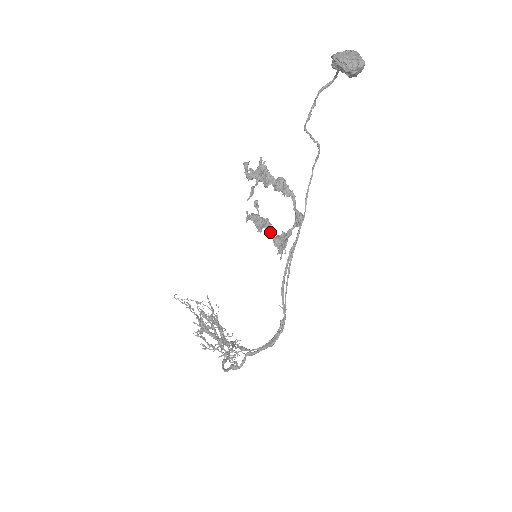
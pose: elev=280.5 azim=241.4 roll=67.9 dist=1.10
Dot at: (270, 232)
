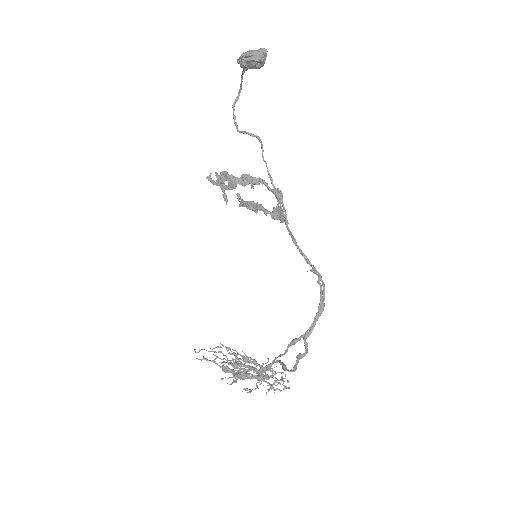
Dot at: (265, 210)
